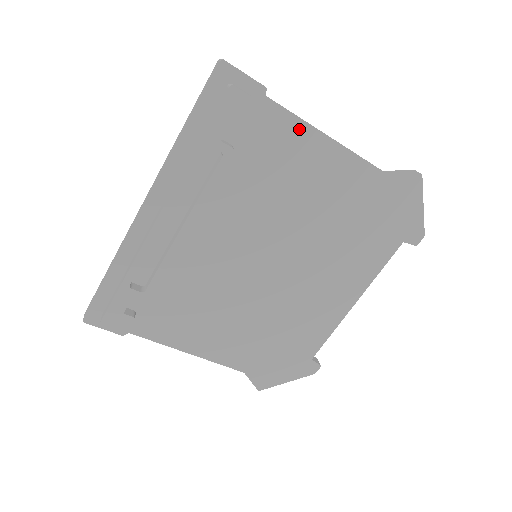
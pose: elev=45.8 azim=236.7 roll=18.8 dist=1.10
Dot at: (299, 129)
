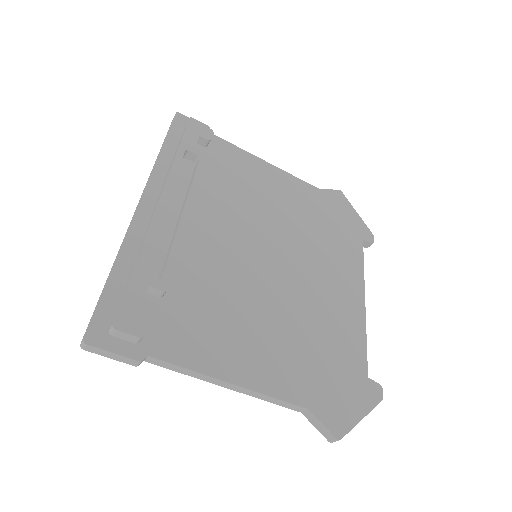
Dot at: (245, 156)
